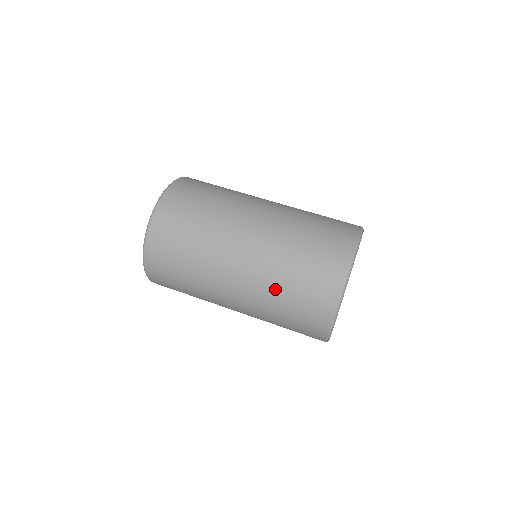
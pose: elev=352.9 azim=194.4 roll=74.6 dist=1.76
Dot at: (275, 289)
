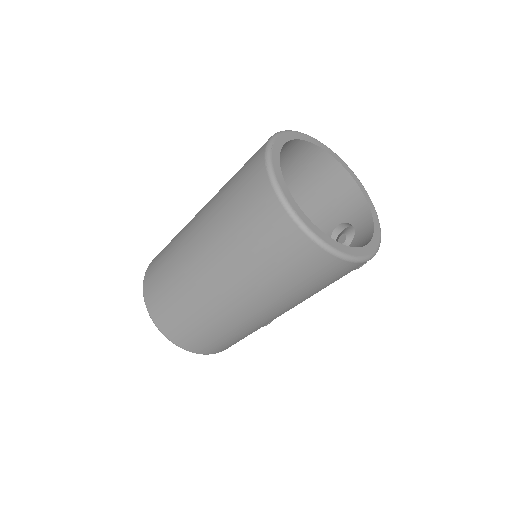
Dot at: (221, 213)
